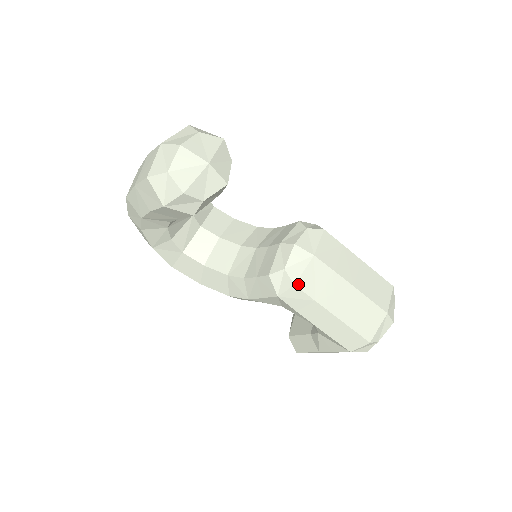
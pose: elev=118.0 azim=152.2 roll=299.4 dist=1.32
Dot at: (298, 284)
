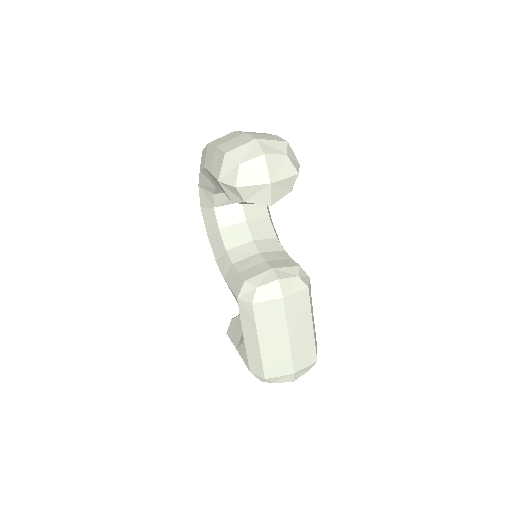
Dot at: (255, 305)
